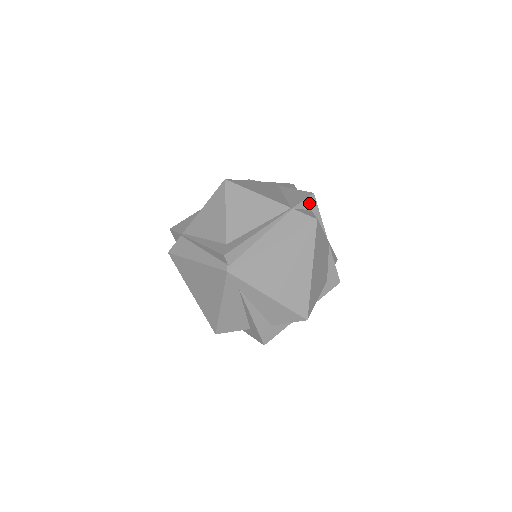
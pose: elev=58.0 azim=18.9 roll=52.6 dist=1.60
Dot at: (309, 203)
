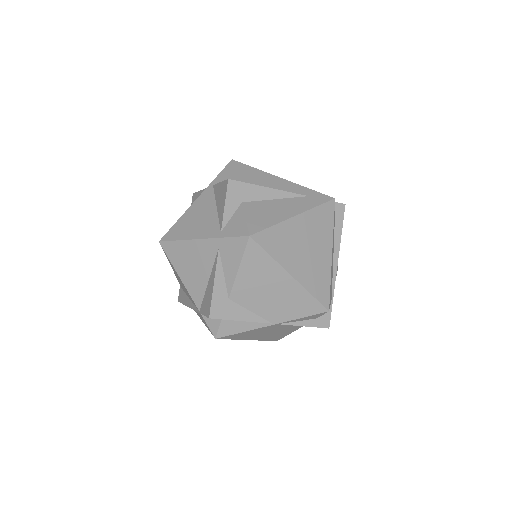
Dot at: occluded
